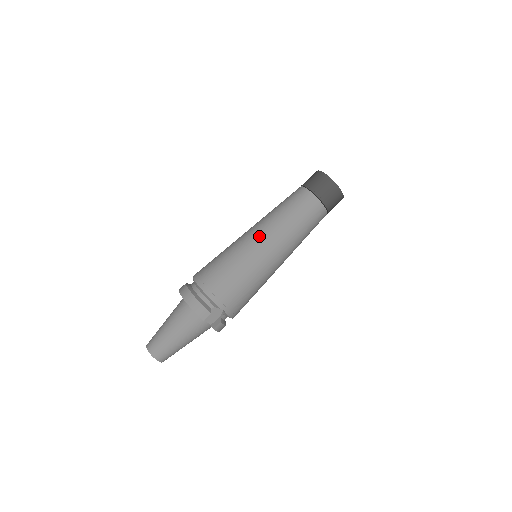
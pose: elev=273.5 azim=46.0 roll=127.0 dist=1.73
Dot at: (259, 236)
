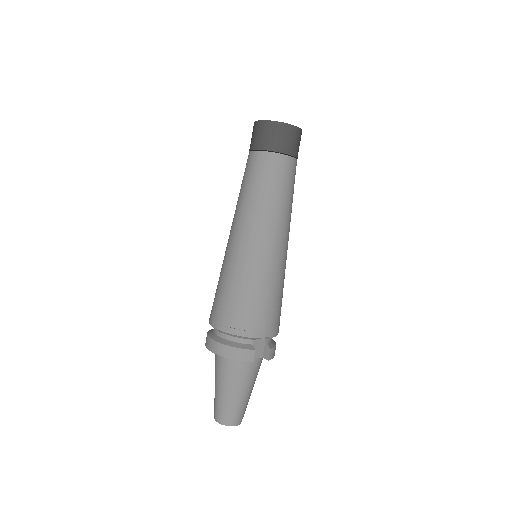
Dot at: (246, 238)
